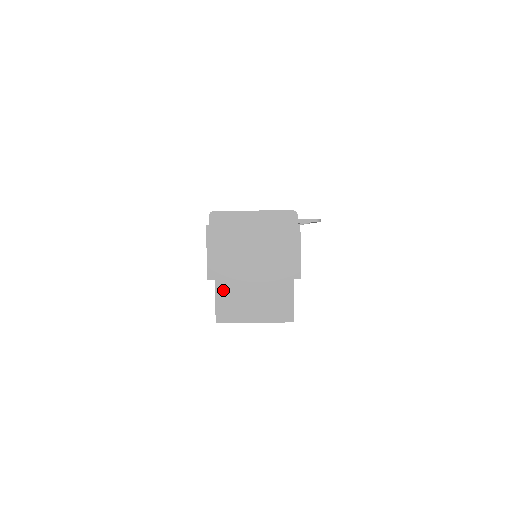
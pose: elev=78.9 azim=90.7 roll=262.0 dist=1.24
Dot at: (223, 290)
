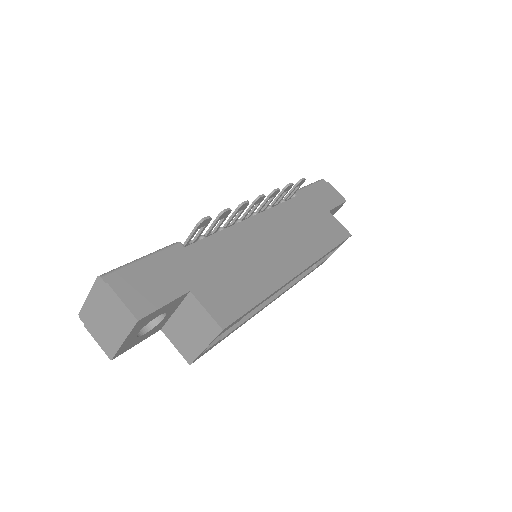
Dot at: (173, 338)
